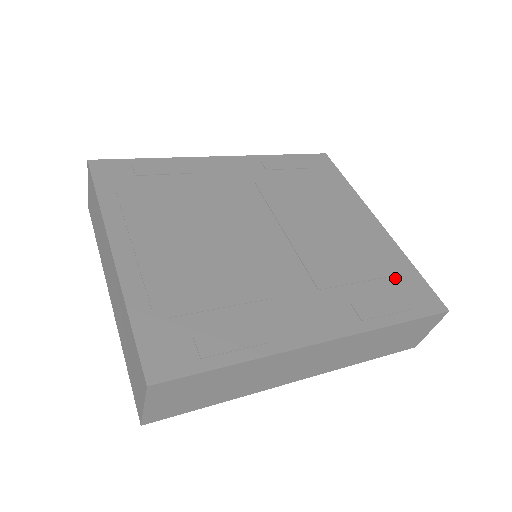
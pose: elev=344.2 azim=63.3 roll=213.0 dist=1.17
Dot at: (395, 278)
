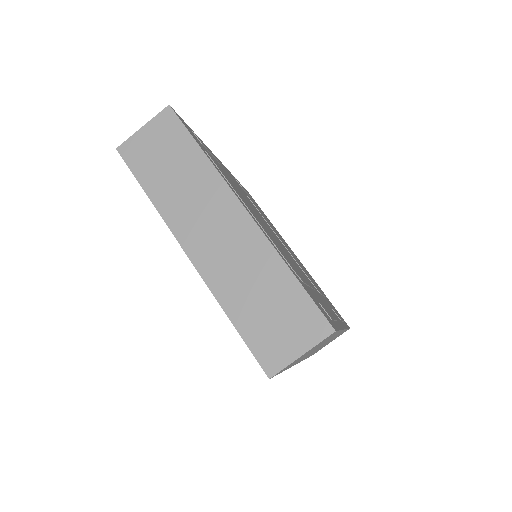
Dot at: (327, 299)
